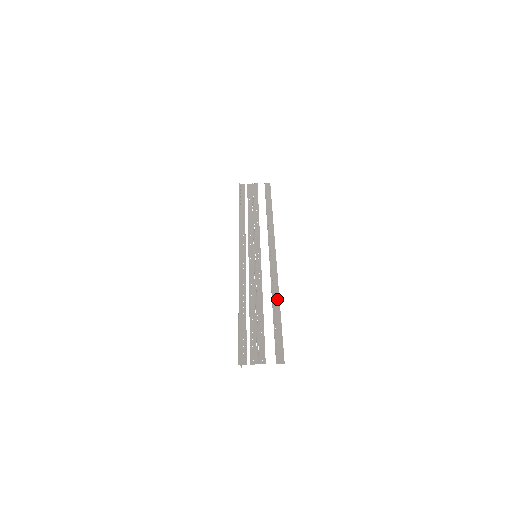
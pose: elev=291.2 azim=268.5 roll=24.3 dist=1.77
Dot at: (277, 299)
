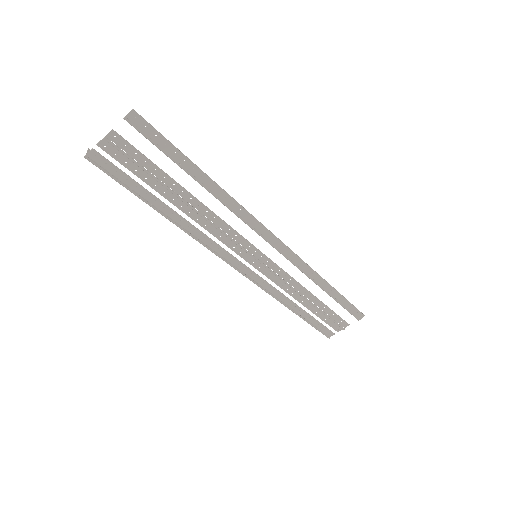
Dot at: (322, 282)
